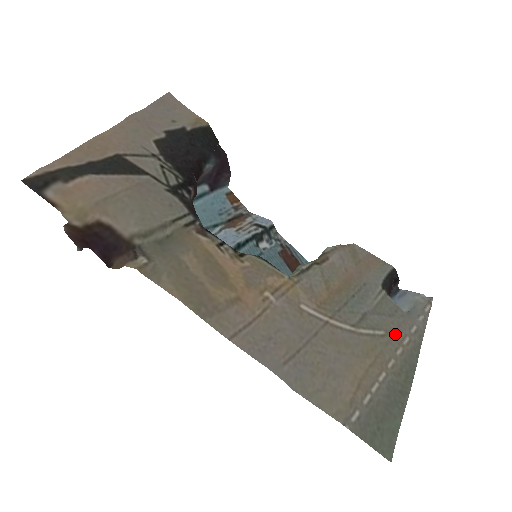
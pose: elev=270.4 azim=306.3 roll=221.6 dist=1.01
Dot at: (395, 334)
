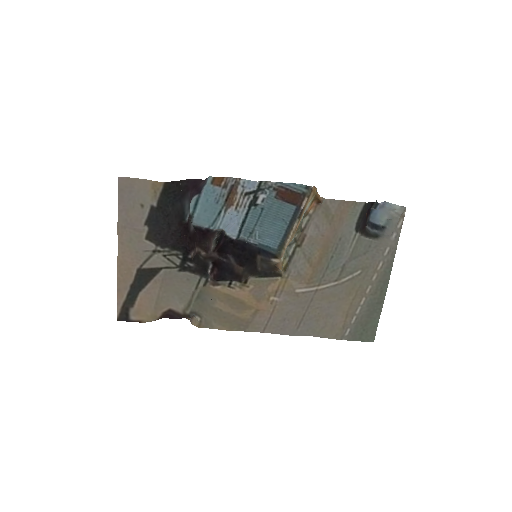
Dot at: (370, 267)
